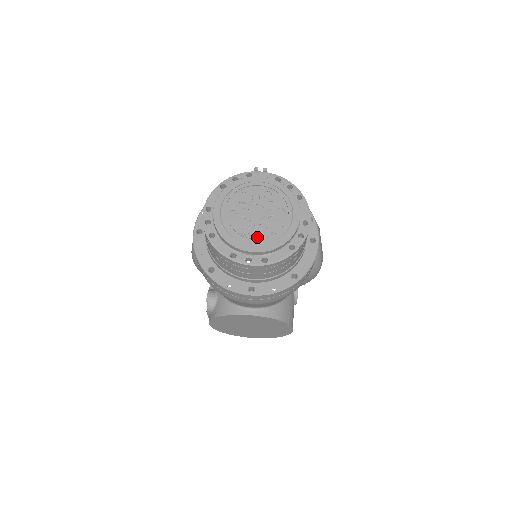
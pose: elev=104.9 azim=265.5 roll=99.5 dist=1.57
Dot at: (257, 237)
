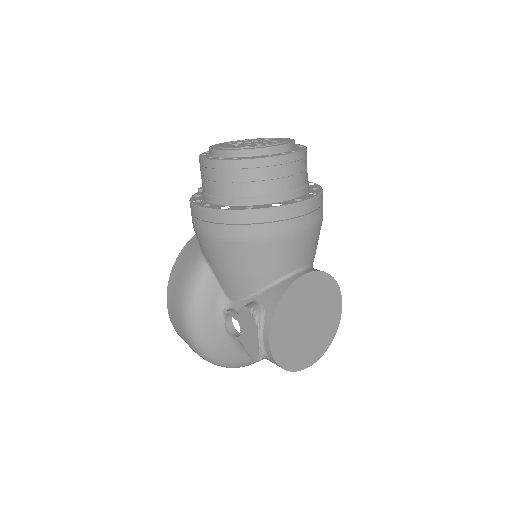
Dot at: (272, 143)
